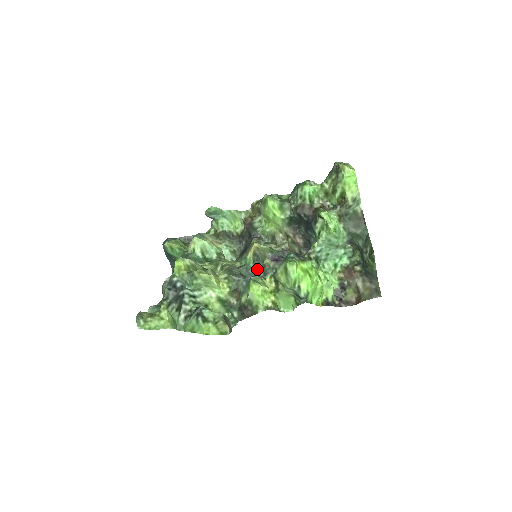
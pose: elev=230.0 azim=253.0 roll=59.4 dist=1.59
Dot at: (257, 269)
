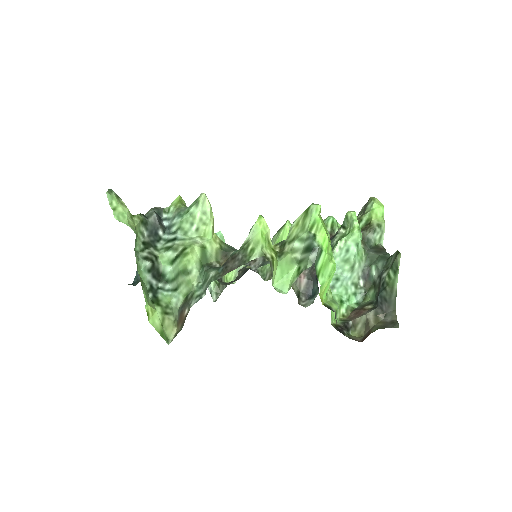
Dot at: (254, 261)
